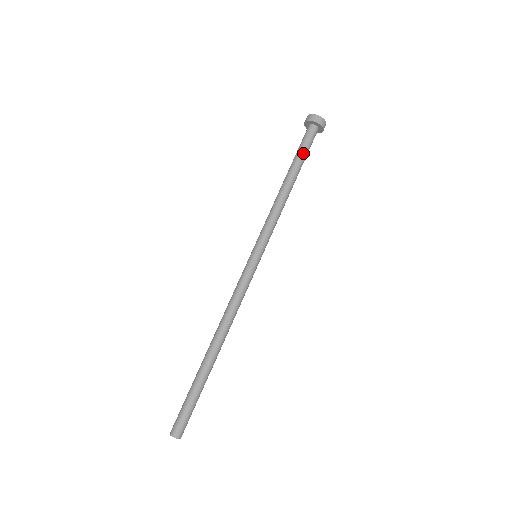
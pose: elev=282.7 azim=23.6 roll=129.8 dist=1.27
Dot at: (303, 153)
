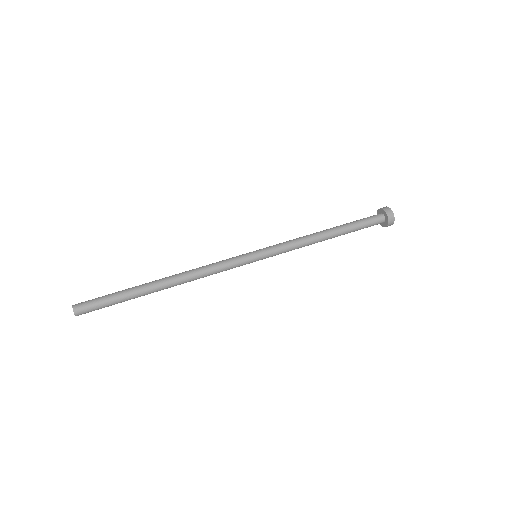
Dot at: (357, 224)
